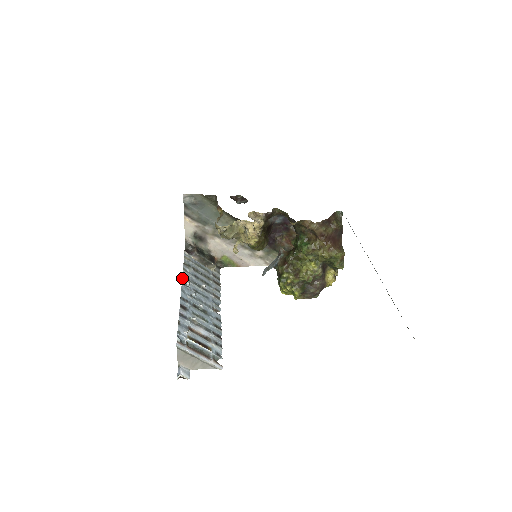
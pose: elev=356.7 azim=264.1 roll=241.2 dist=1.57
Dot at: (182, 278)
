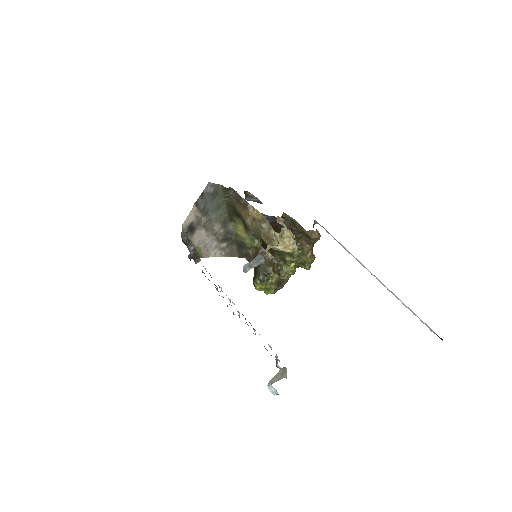
Dot at: occluded
